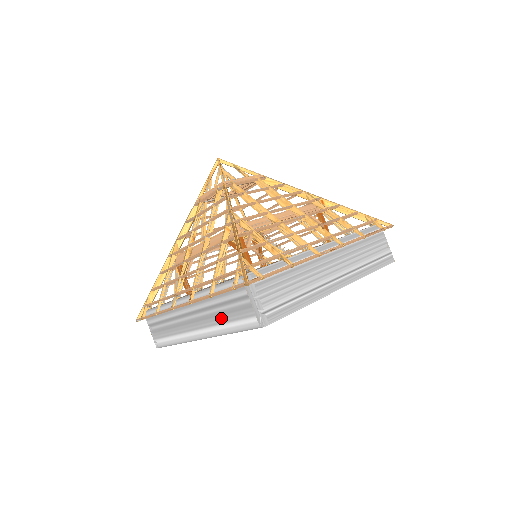
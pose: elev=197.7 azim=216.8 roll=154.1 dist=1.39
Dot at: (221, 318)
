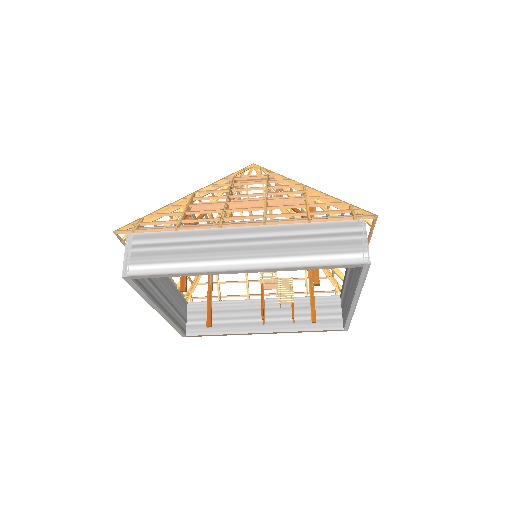
Dot at: (301, 250)
